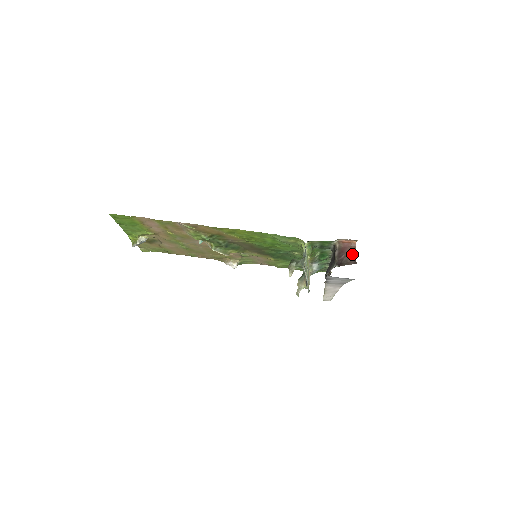
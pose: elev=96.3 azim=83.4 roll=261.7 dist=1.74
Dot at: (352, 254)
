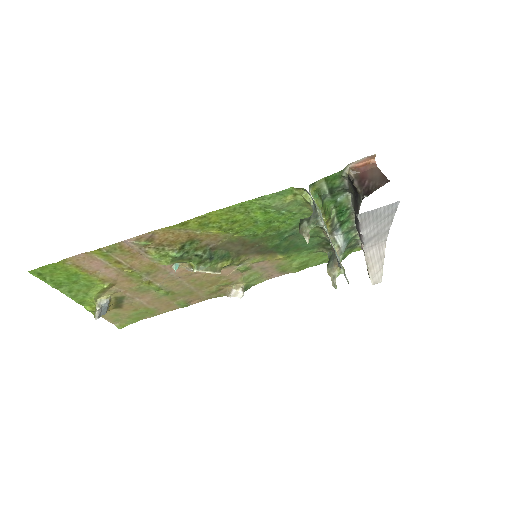
Dot at: (377, 175)
